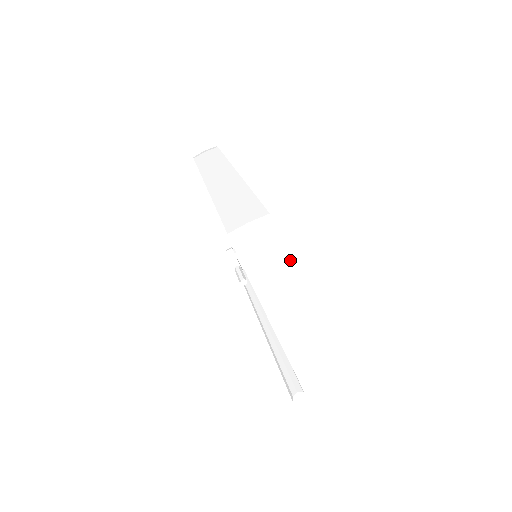
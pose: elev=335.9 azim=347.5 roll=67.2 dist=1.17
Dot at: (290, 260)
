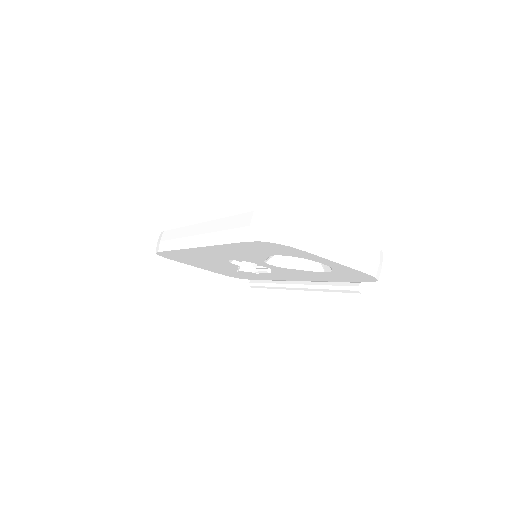
Dot at: (290, 216)
